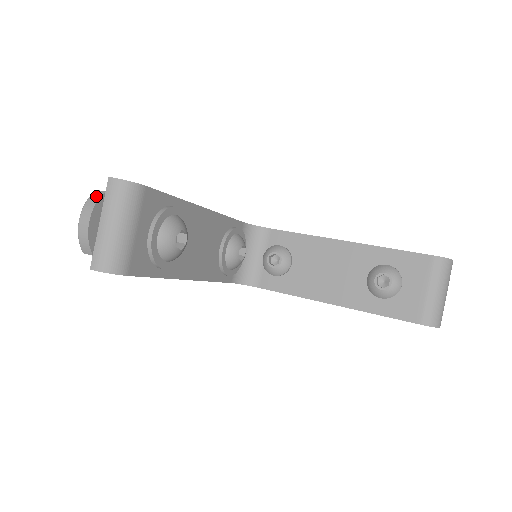
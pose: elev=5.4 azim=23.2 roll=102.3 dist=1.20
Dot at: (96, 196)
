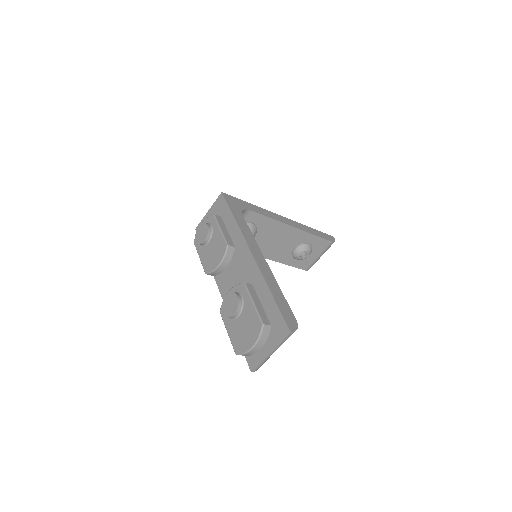
Dot at: (267, 332)
